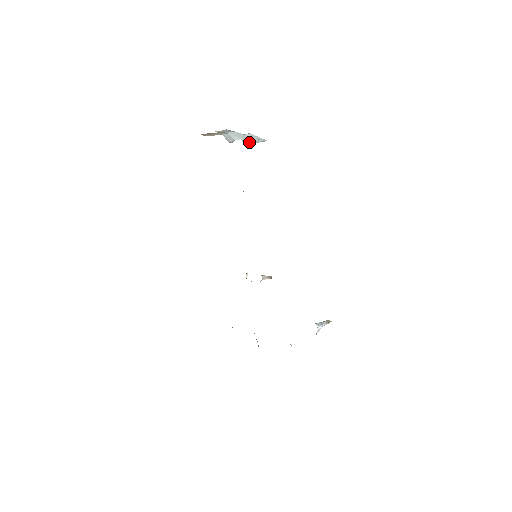
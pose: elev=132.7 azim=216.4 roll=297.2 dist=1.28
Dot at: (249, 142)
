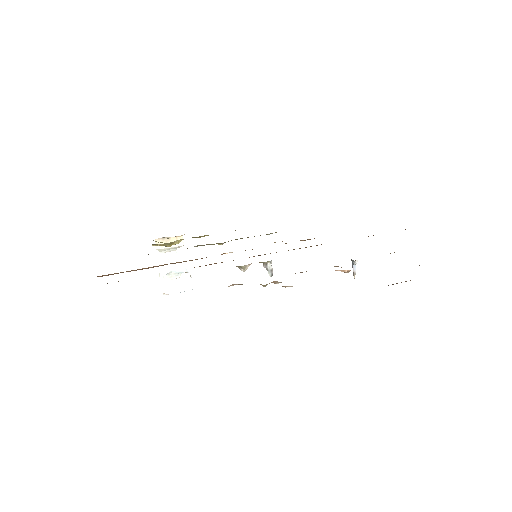
Dot at: (171, 290)
